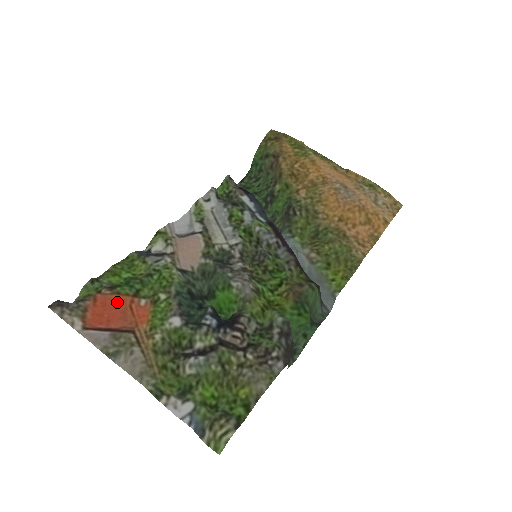
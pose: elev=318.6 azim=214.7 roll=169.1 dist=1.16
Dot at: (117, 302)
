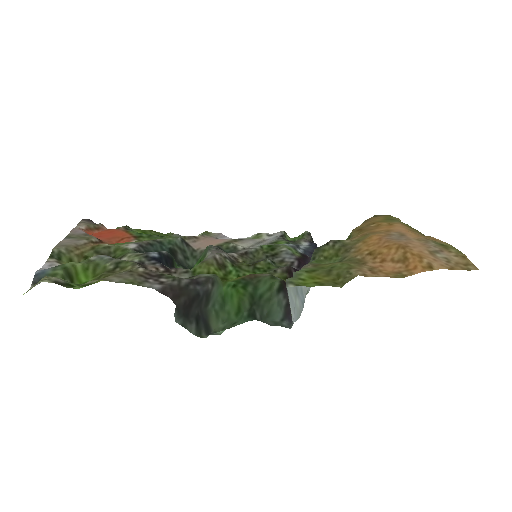
Dot at: (119, 233)
